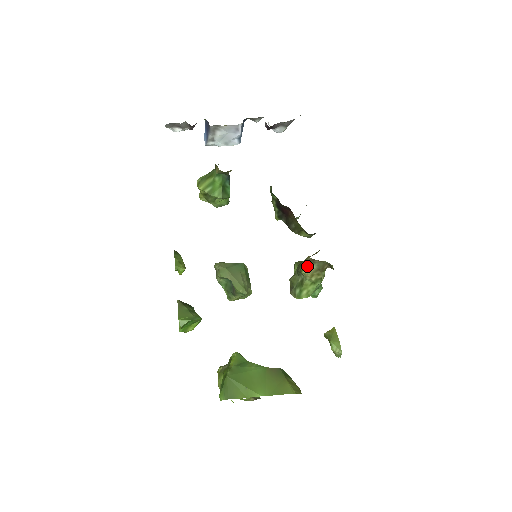
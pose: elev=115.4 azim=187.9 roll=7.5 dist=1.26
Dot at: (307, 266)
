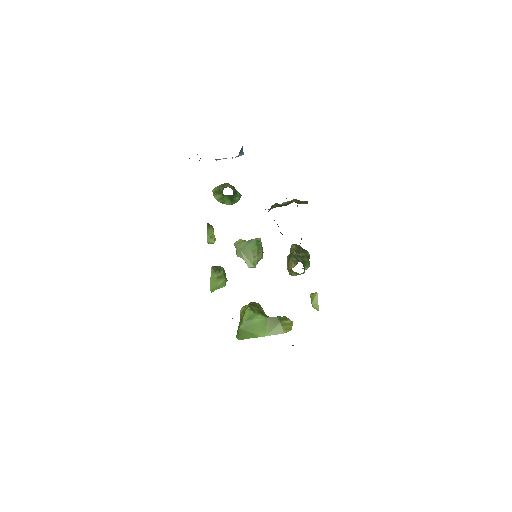
Dot at: occluded
